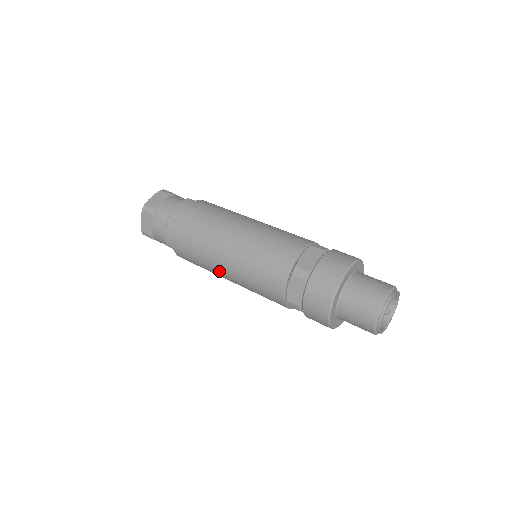
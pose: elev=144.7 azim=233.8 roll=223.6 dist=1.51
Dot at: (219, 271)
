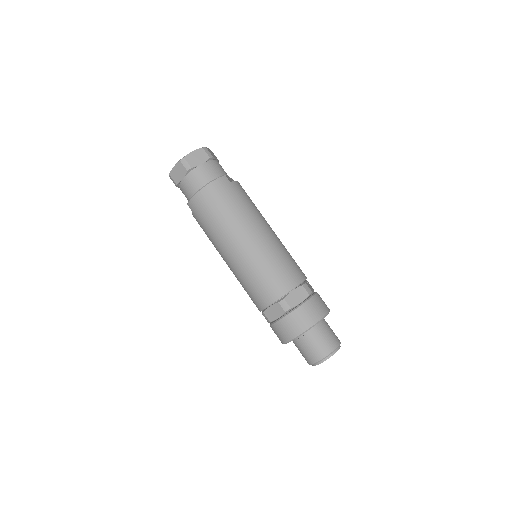
Dot at: (223, 256)
